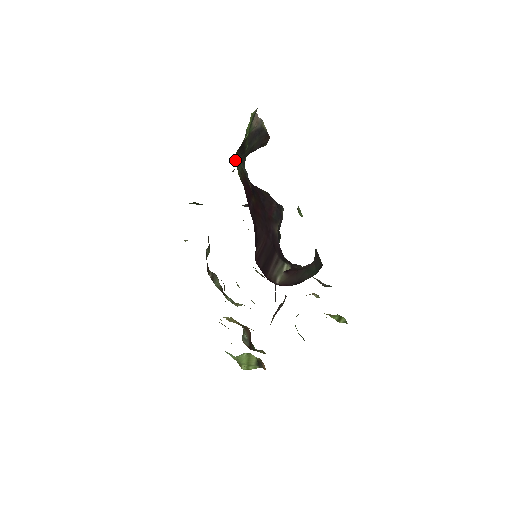
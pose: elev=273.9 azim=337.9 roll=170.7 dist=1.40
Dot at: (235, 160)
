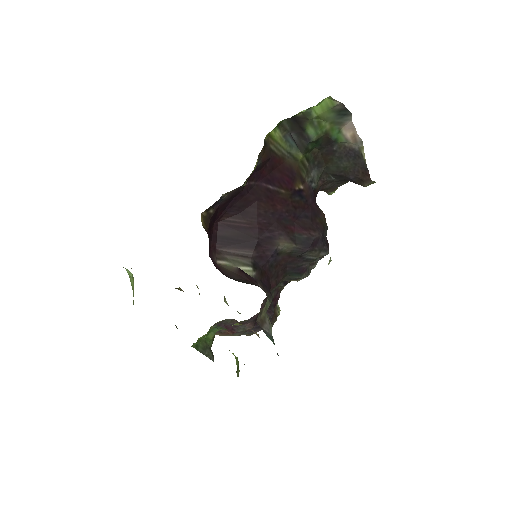
Dot at: (284, 129)
